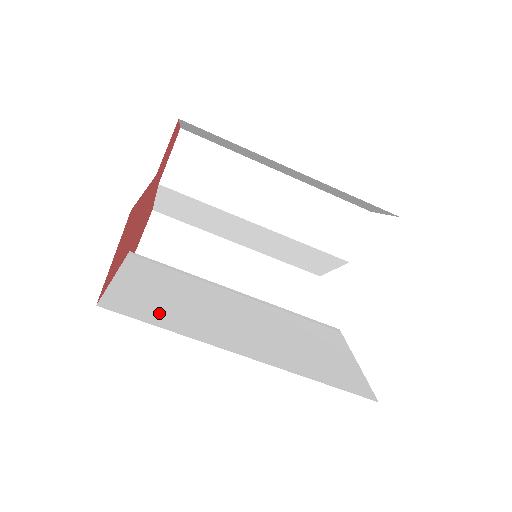
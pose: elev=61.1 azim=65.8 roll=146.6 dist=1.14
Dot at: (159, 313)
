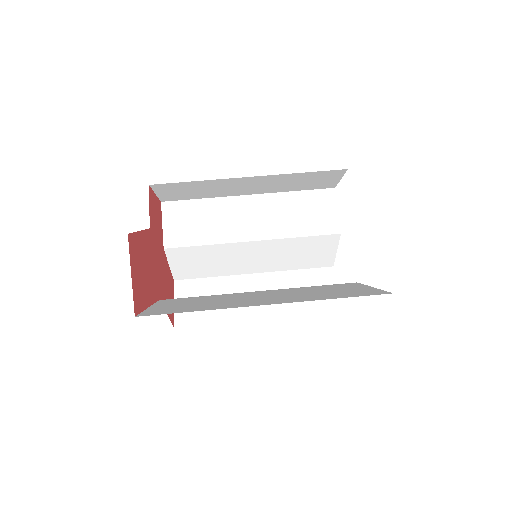
Dot at: (187, 309)
